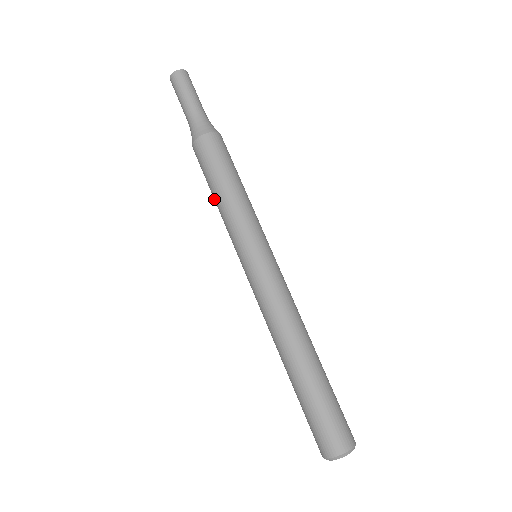
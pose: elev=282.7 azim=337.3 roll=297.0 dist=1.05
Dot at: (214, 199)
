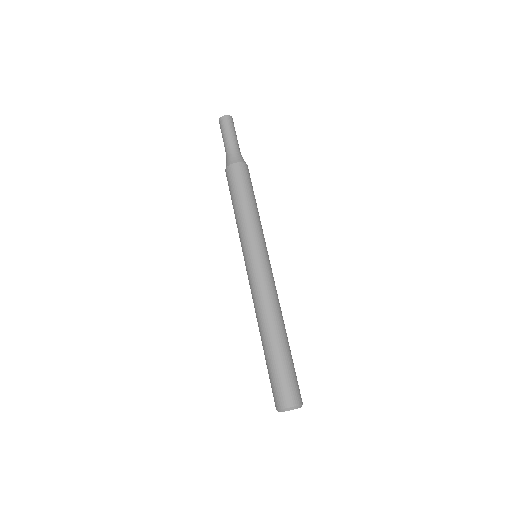
Dot at: (237, 206)
